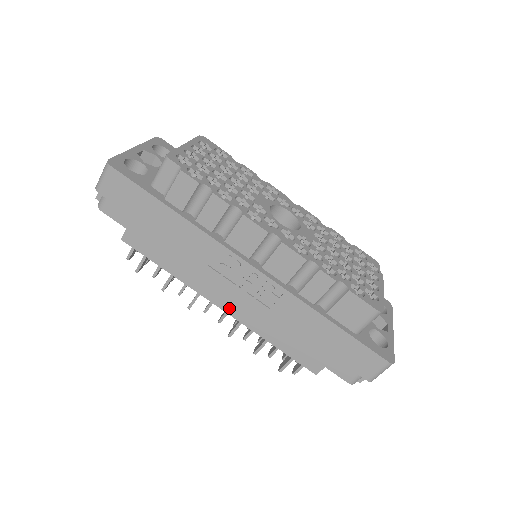
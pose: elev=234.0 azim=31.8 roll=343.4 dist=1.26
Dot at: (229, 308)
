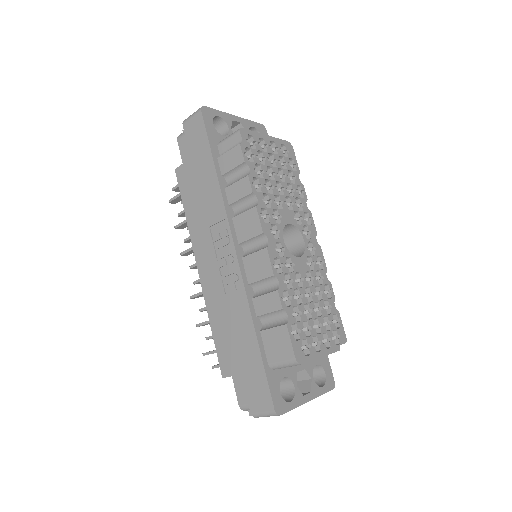
Dot at: (203, 273)
